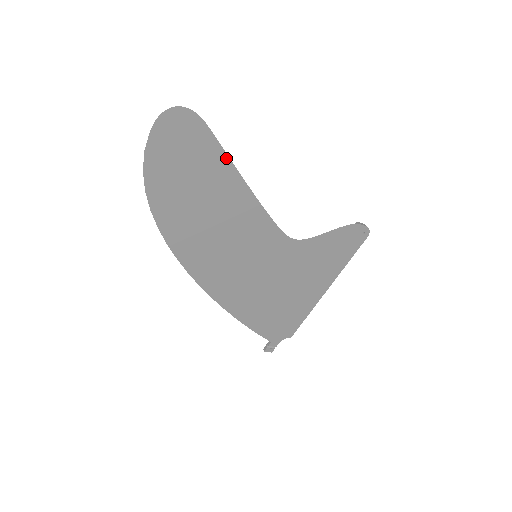
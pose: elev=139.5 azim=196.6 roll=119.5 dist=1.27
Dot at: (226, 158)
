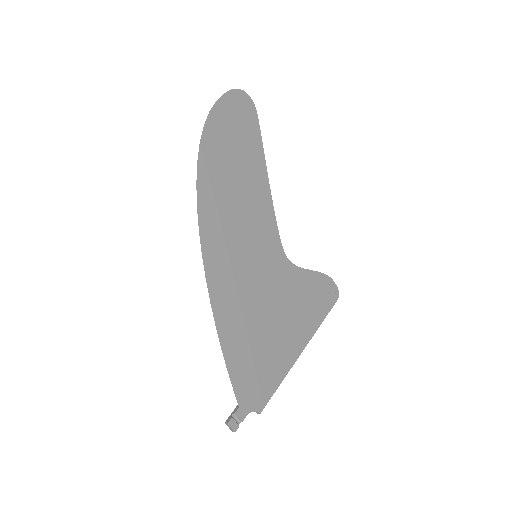
Dot at: (261, 148)
